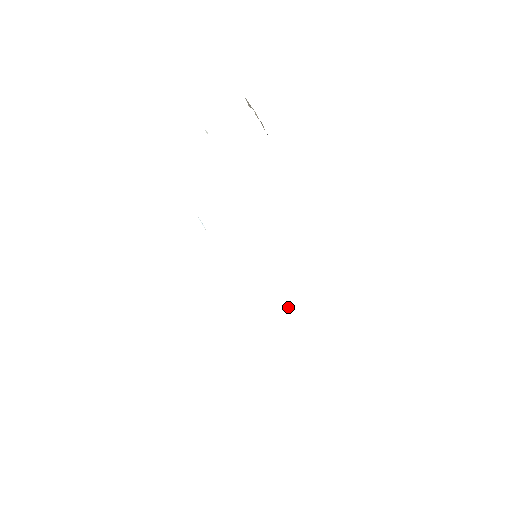
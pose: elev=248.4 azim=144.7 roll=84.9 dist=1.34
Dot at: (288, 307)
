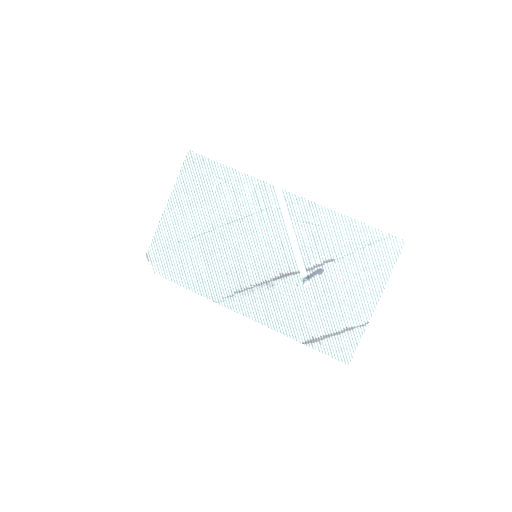
Dot at: (306, 277)
